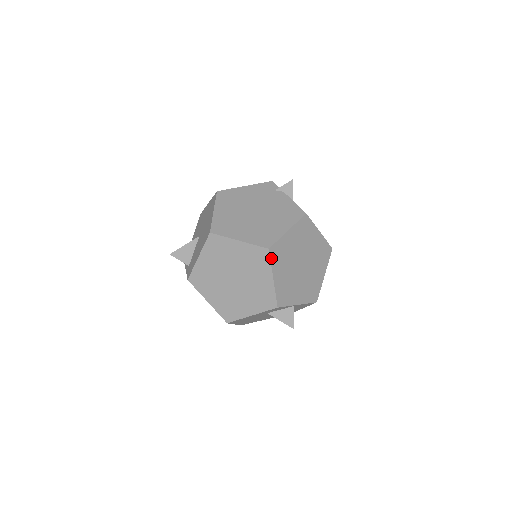
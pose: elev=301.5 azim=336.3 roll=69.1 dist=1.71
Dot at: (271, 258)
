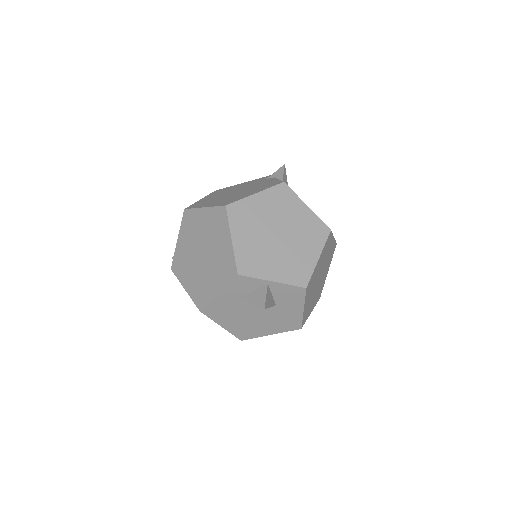
Dot at: (229, 216)
